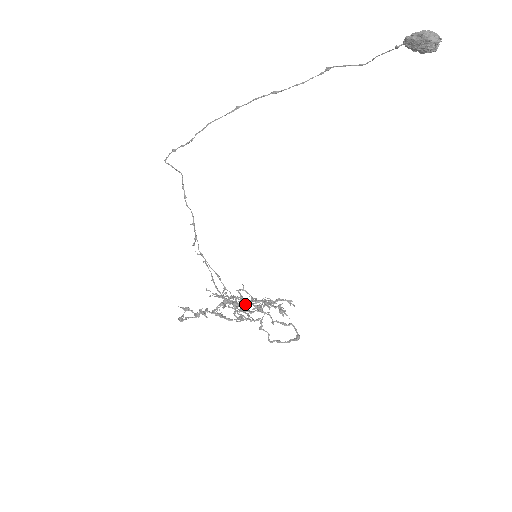
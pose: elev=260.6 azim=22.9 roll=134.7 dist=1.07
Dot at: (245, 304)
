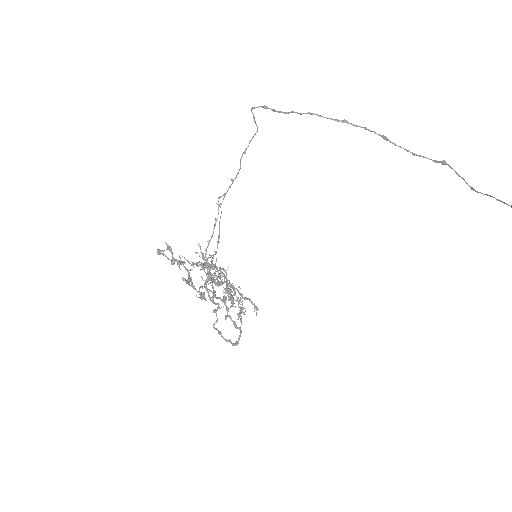
Dot at: (219, 282)
